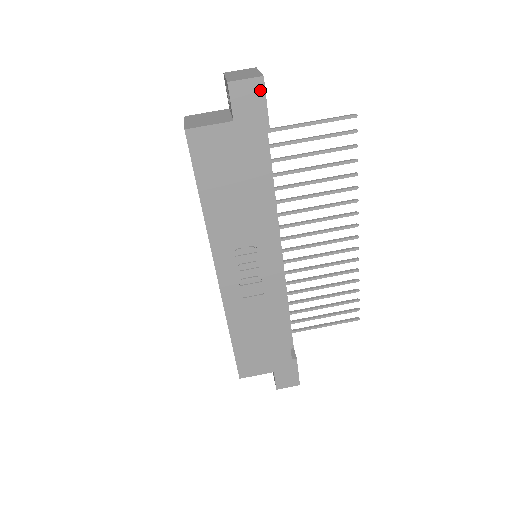
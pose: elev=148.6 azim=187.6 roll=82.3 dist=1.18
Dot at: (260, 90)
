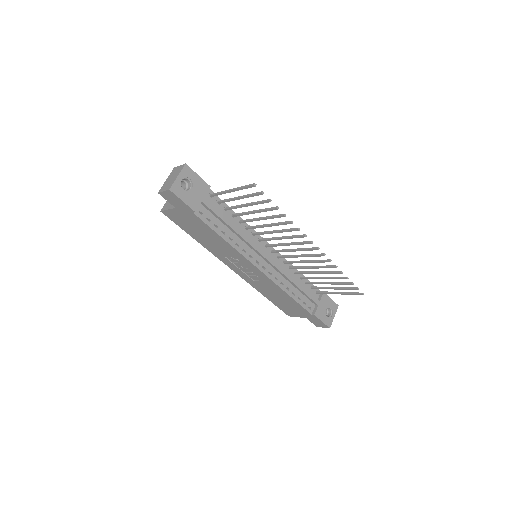
Dot at: (174, 195)
